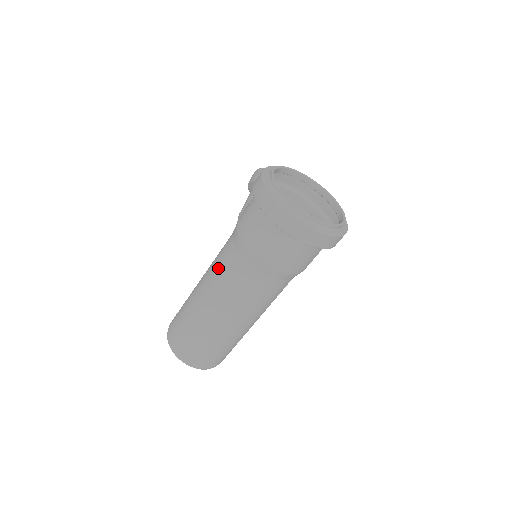
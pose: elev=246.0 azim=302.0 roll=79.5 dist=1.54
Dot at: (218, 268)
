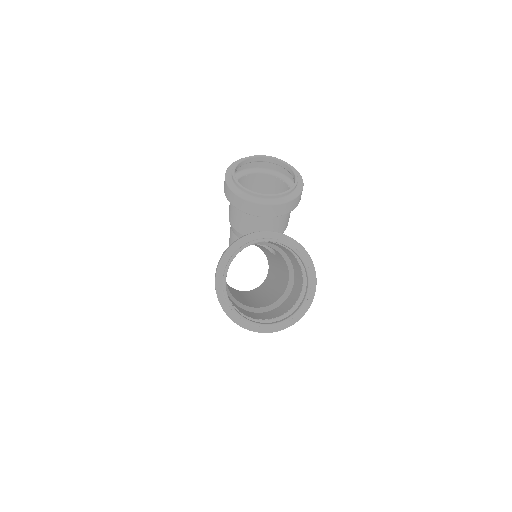
Dot at: occluded
